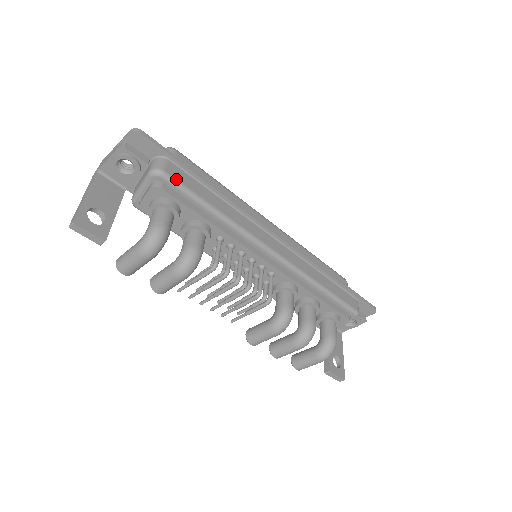
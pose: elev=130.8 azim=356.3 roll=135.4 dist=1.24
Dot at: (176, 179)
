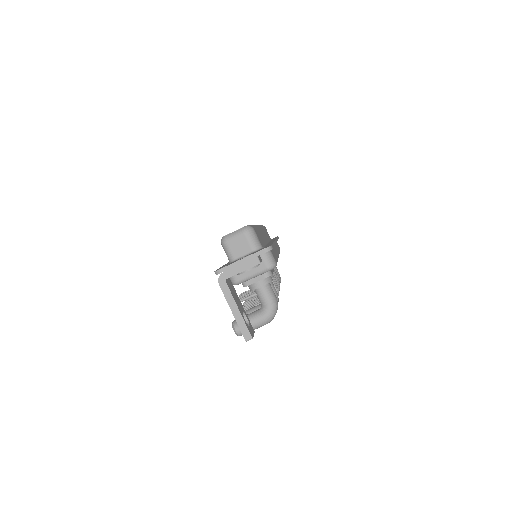
Dot at: occluded
